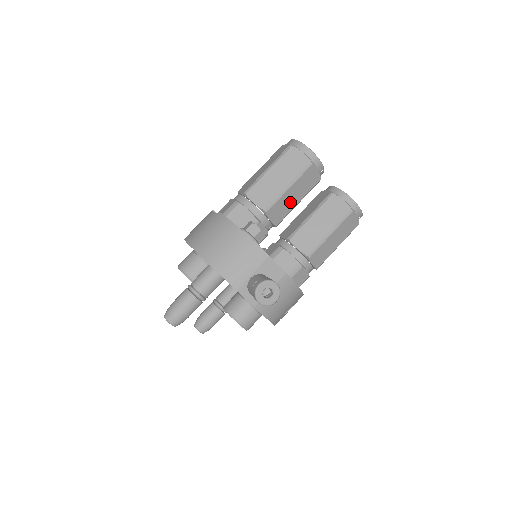
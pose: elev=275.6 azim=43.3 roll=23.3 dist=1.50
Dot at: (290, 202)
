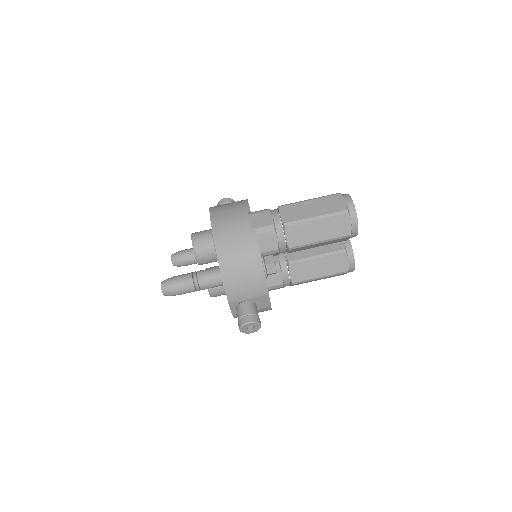
Dot at: (312, 247)
